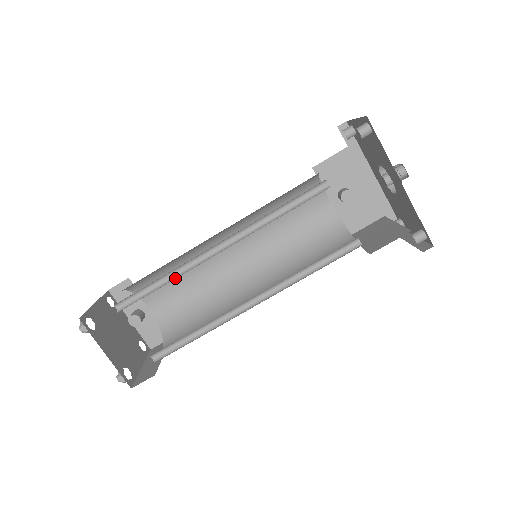
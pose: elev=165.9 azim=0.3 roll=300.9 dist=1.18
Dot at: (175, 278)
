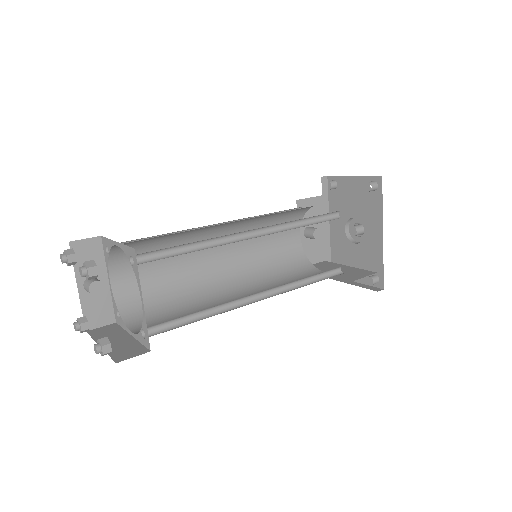
Dot at: (206, 248)
